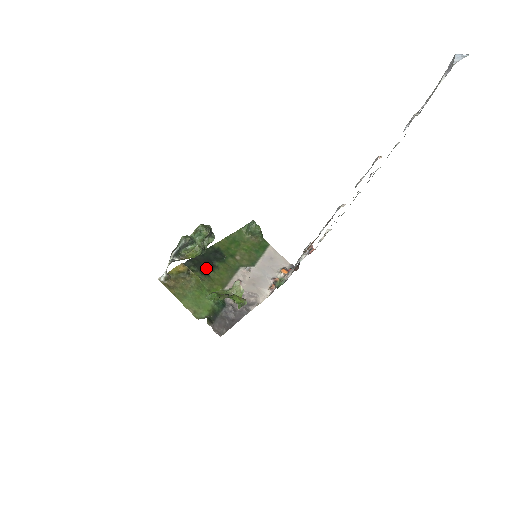
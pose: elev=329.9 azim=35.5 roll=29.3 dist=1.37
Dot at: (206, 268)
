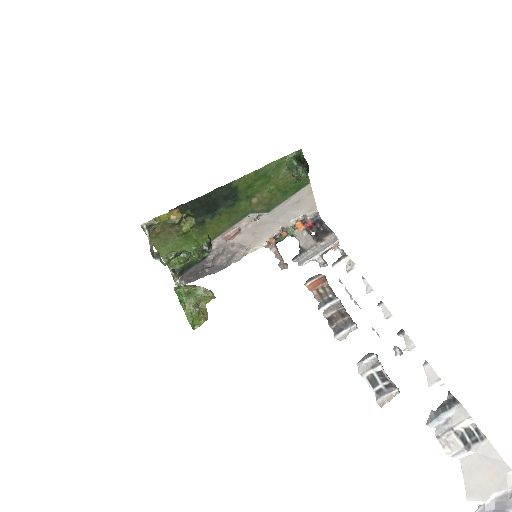
Dot at: (206, 213)
